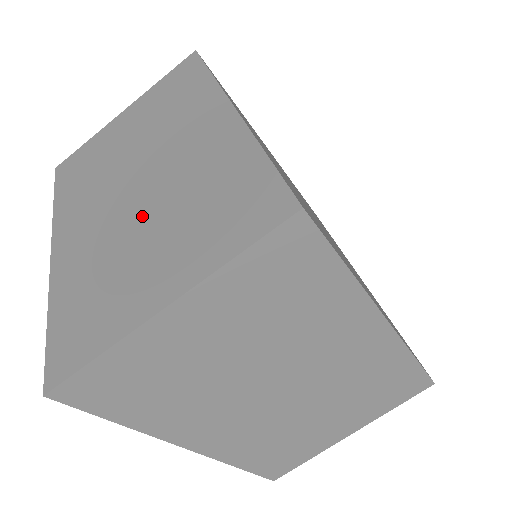
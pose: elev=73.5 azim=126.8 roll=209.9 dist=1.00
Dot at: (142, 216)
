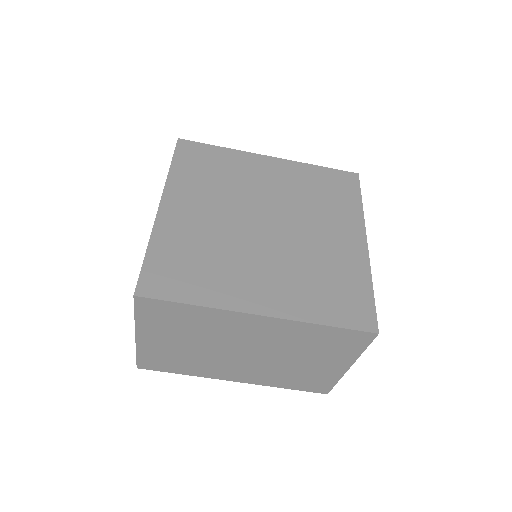
Dot at: occluded
